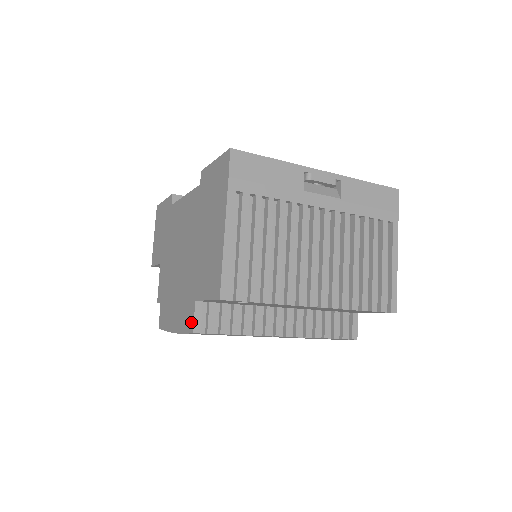
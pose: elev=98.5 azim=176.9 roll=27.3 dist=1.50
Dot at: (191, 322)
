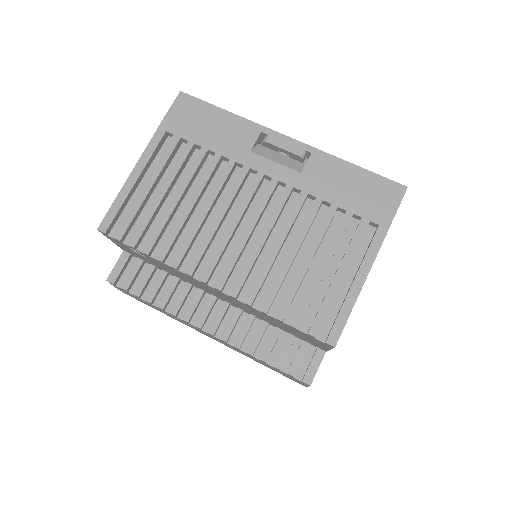
Dot at: (114, 271)
